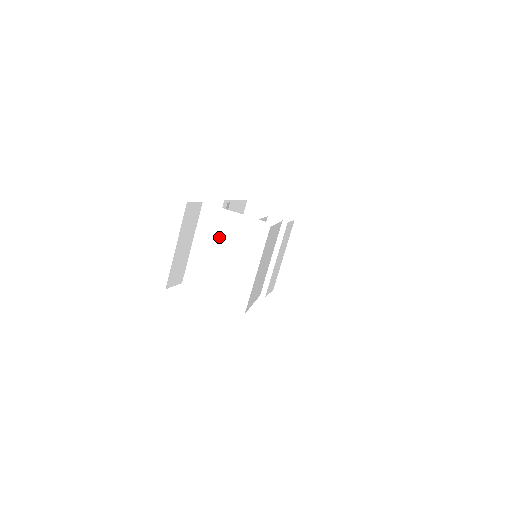
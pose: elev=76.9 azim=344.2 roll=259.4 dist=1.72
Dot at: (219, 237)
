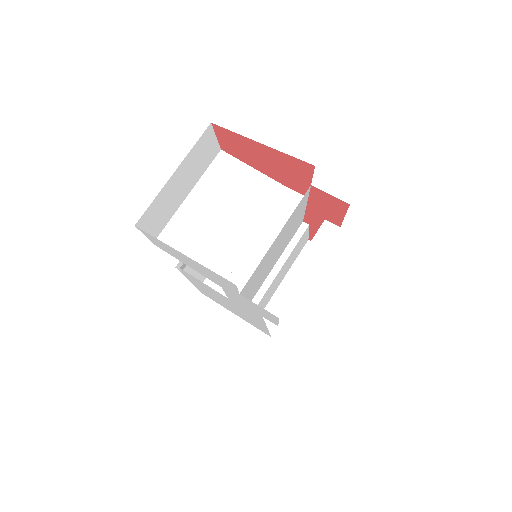
Dot at: (228, 196)
